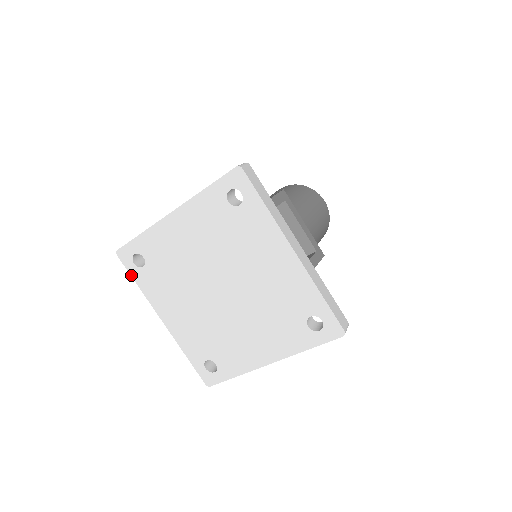
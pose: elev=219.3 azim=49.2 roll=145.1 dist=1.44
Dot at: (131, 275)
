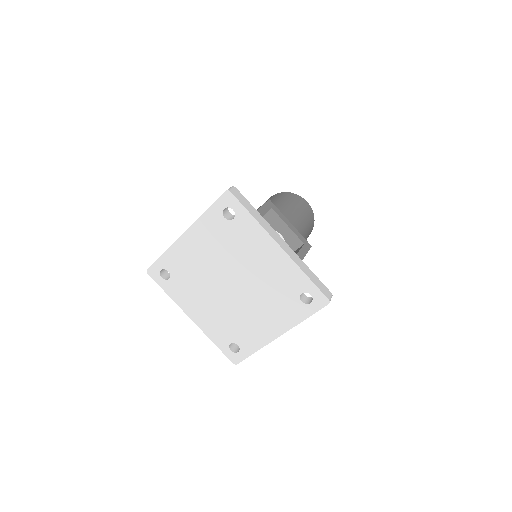
Dot at: (161, 287)
